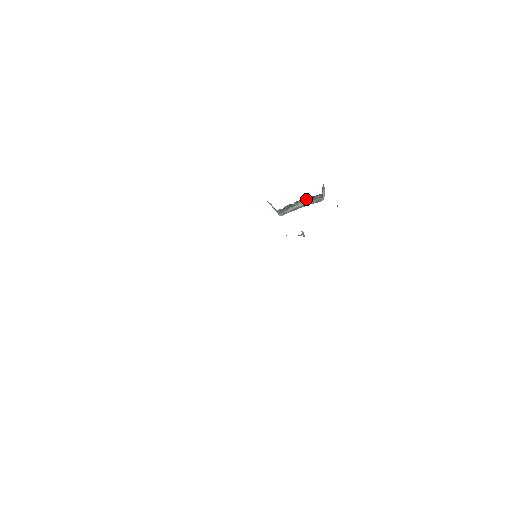
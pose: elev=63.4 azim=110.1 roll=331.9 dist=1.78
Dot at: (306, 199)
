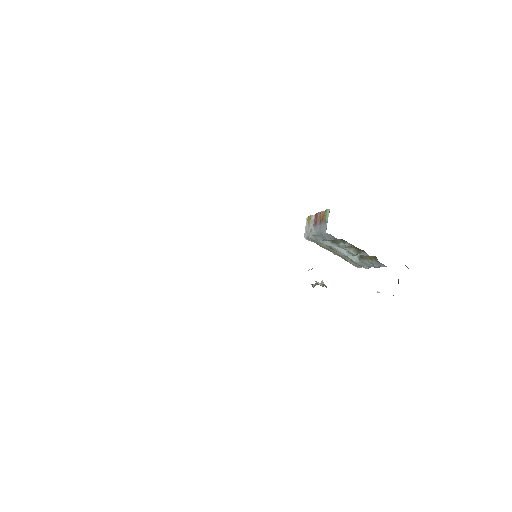
Dot at: (366, 255)
